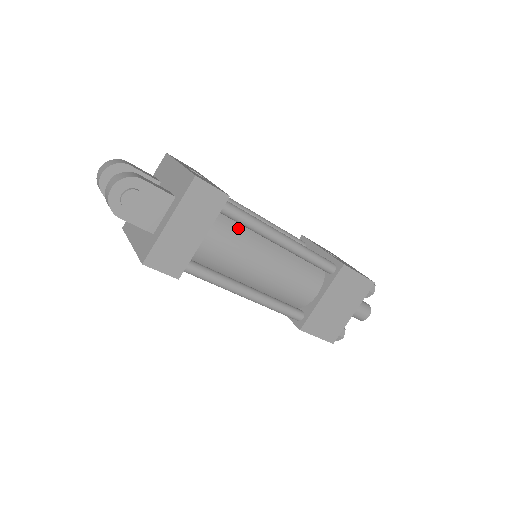
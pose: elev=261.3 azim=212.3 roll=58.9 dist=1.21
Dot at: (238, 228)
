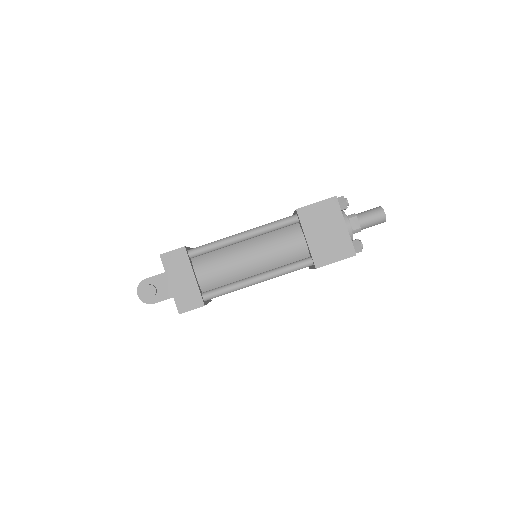
Dot at: (214, 254)
